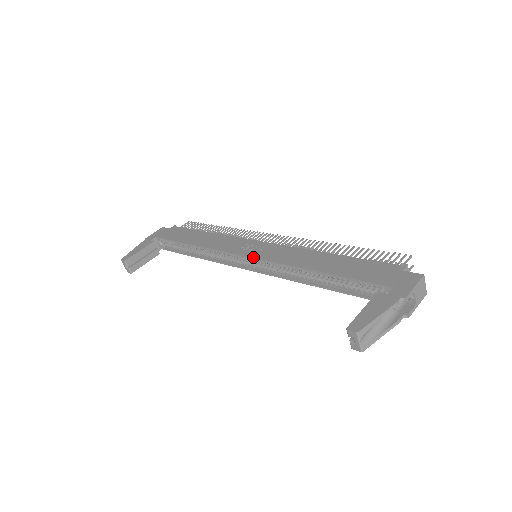
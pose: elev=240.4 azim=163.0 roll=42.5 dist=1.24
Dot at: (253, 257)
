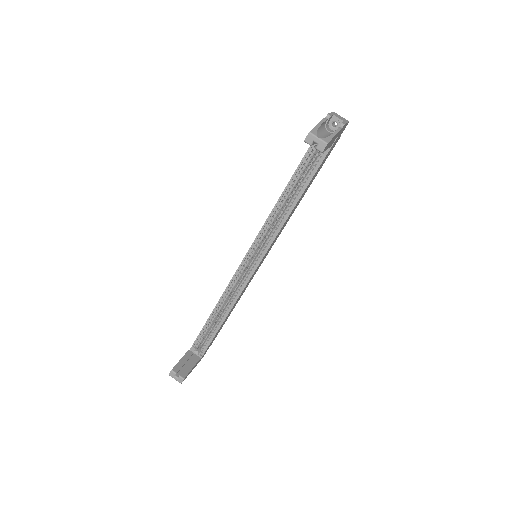
Dot at: (250, 247)
